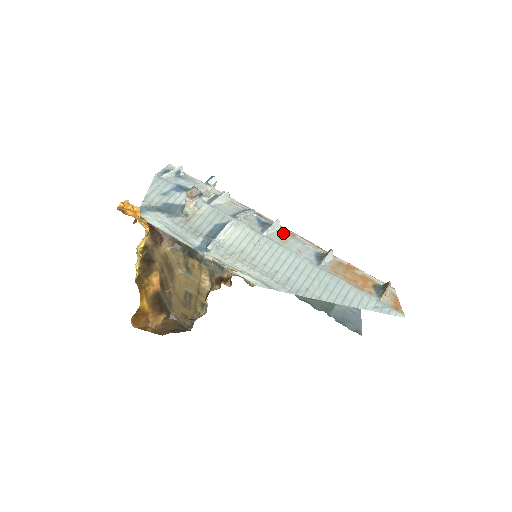
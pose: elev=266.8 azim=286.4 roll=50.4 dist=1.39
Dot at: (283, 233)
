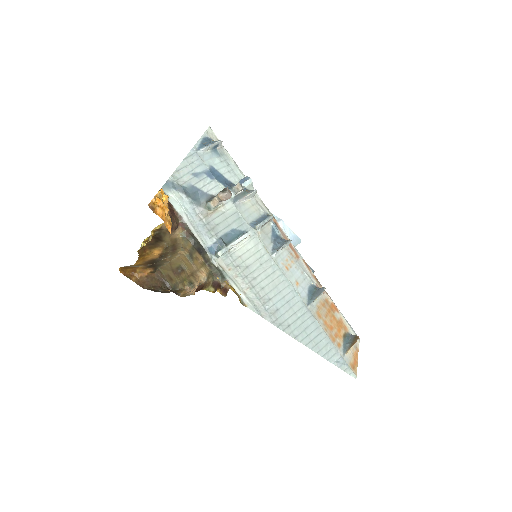
Dot at: (290, 254)
